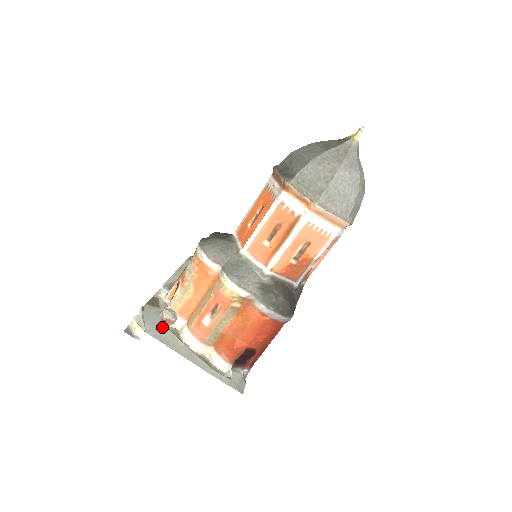
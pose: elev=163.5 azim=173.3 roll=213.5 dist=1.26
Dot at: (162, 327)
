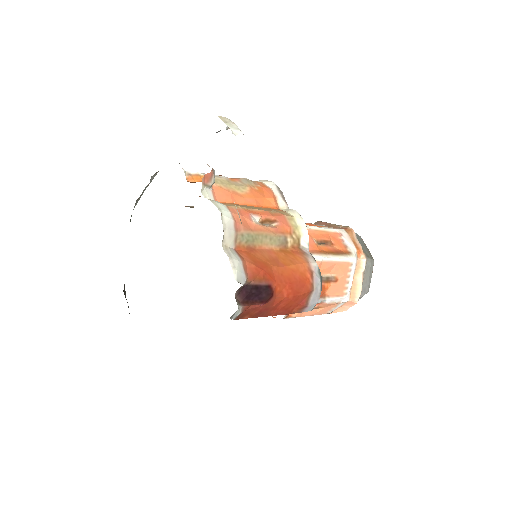
Dot at: occluded
